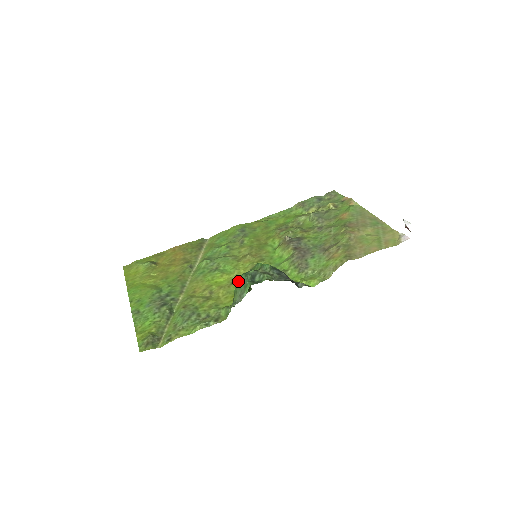
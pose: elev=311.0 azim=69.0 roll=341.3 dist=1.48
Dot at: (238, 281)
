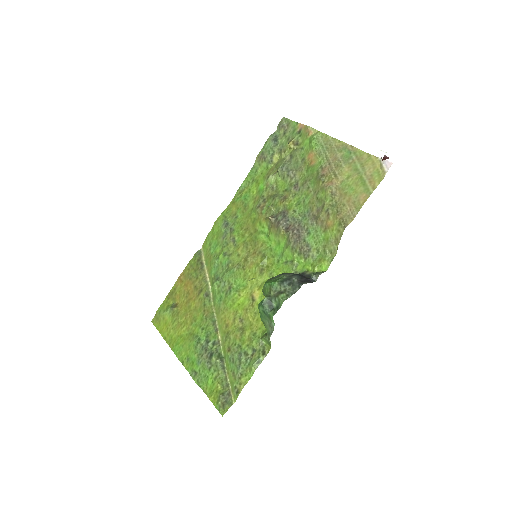
Dot at: occluded
